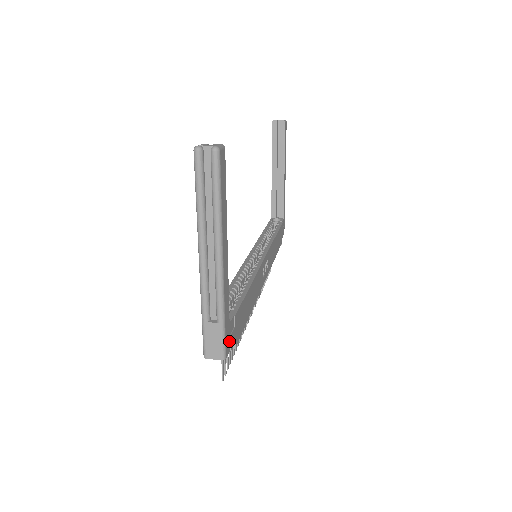
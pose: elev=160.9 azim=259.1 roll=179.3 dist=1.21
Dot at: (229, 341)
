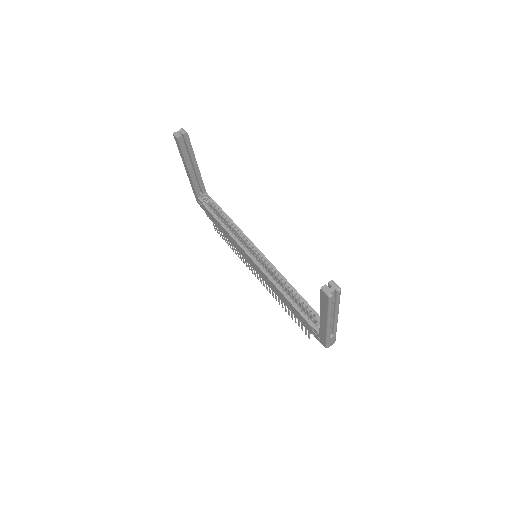
Dot at: occluded
